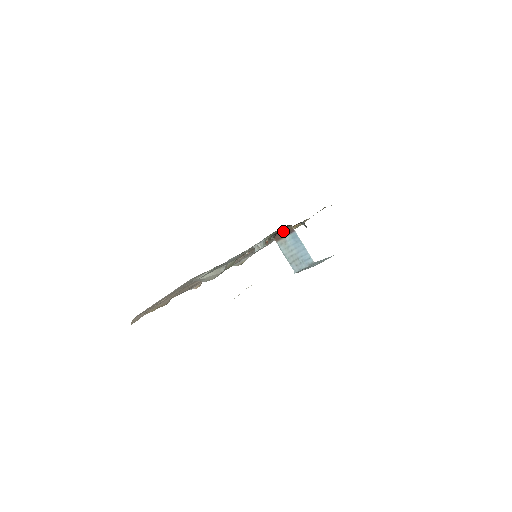
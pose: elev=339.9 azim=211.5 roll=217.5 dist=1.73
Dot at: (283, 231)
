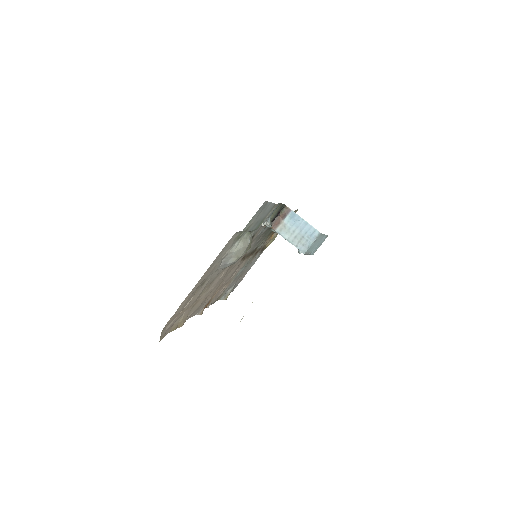
Dot at: (279, 216)
